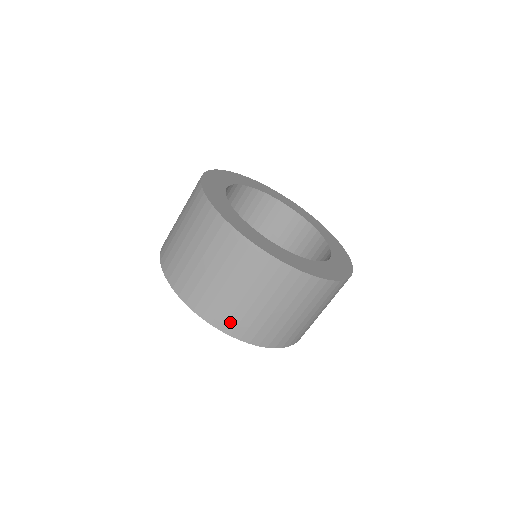
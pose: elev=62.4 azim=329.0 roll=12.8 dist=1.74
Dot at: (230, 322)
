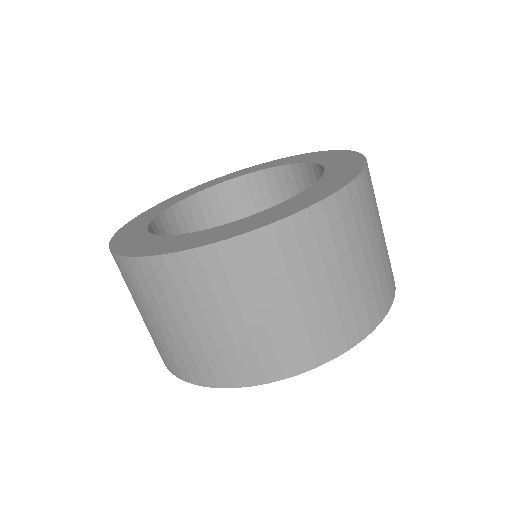
Dot at: (347, 329)
